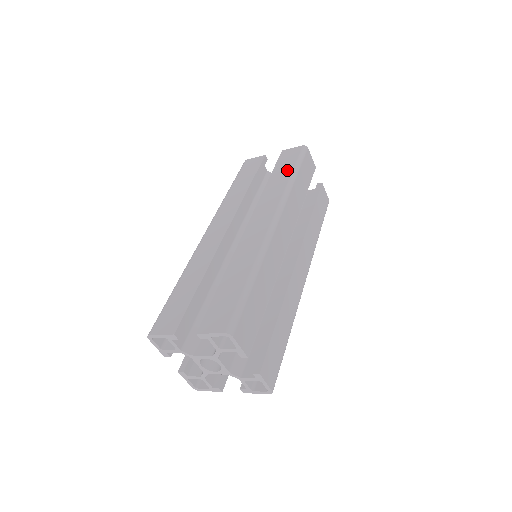
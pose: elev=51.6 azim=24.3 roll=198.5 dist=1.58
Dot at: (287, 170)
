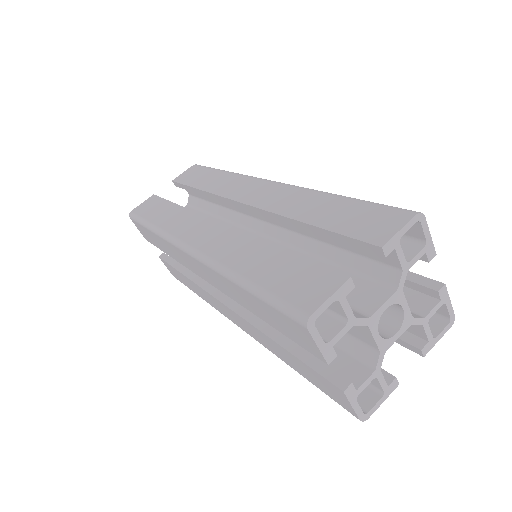
Dot at: (210, 174)
